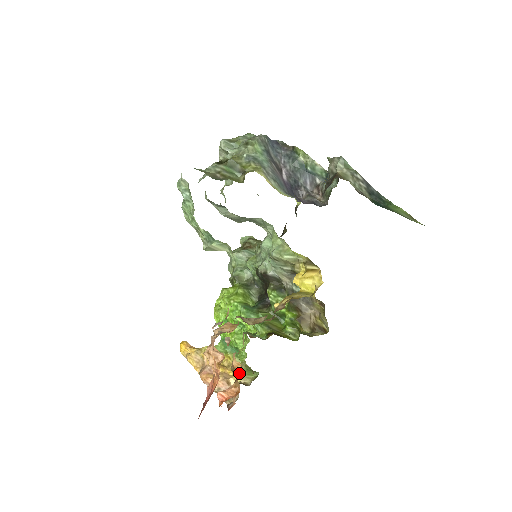
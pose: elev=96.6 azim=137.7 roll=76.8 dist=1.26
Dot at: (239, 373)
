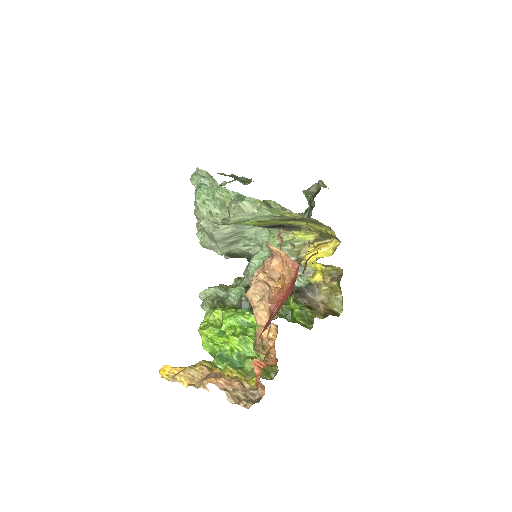
Dot at: (272, 341)
